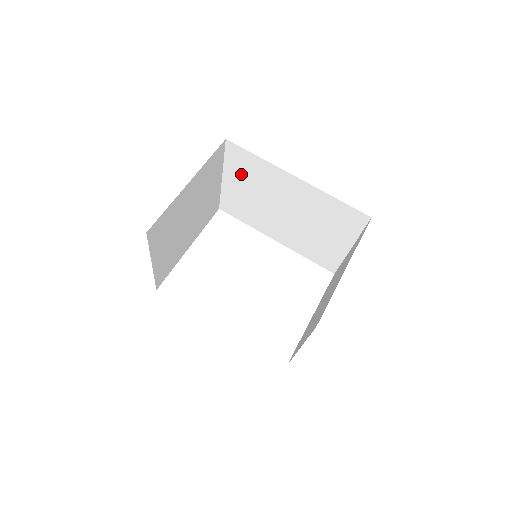
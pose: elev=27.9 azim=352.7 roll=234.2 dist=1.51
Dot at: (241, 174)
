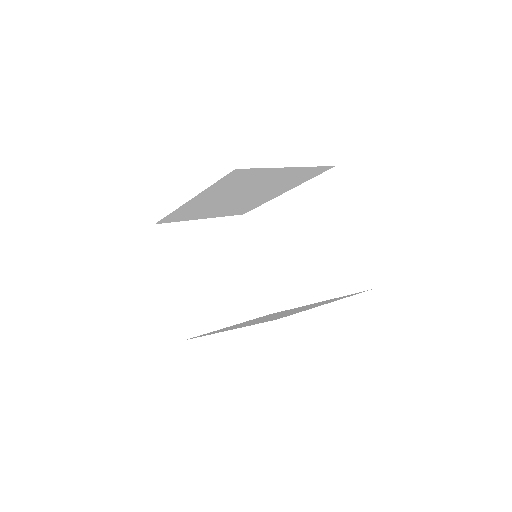
Dot at: (194, 215)
